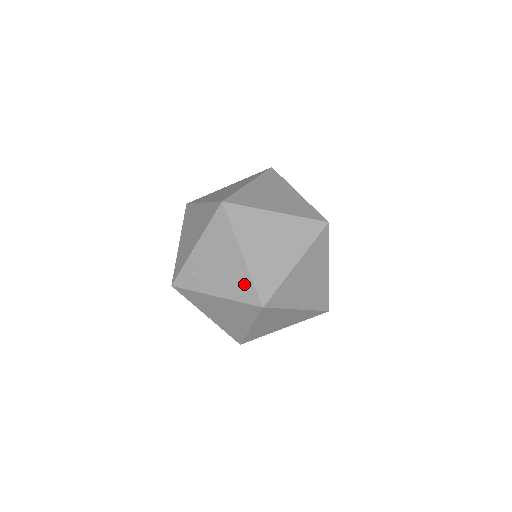
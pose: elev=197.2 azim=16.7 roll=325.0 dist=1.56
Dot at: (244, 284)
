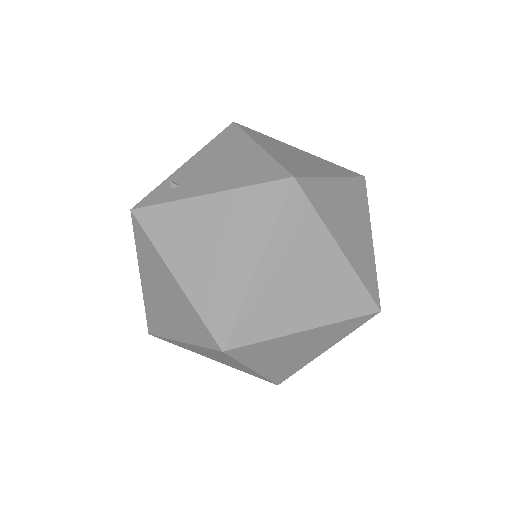
Dot at: (261, 167)
